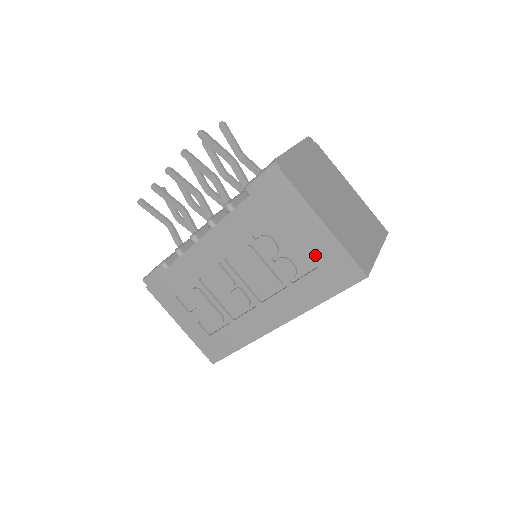
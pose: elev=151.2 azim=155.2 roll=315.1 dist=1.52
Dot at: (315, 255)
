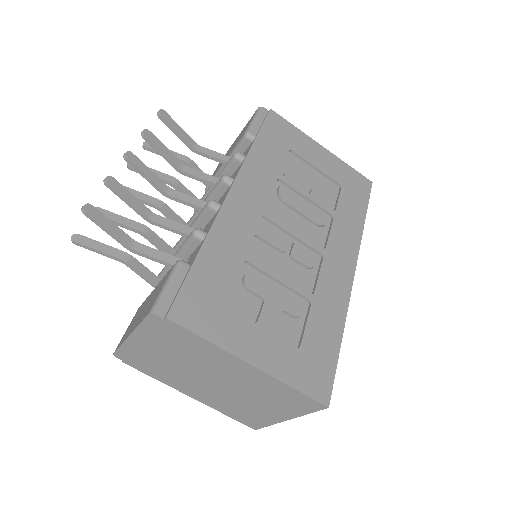
Dot at: (333, 175)
